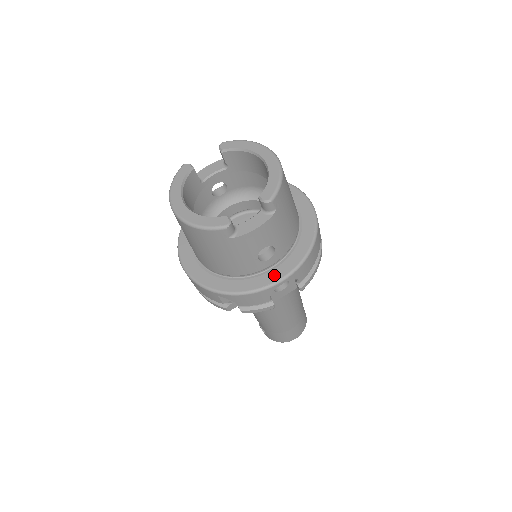
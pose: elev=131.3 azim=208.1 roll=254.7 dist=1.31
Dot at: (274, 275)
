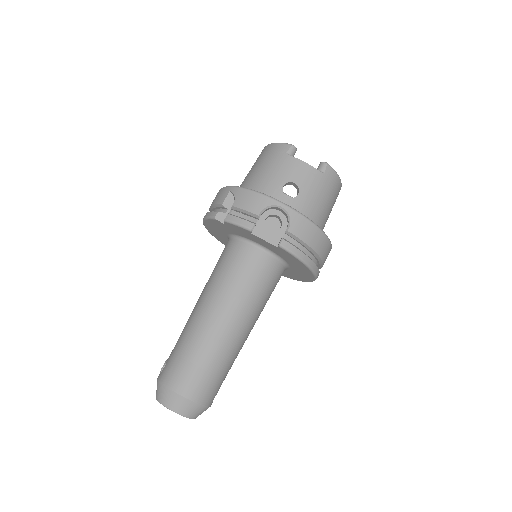
Dot at: occluded
